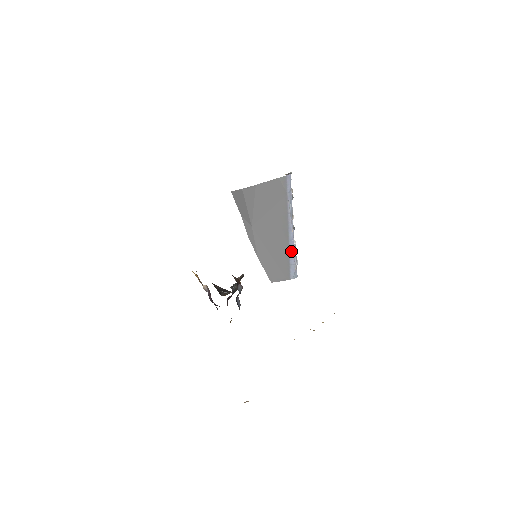
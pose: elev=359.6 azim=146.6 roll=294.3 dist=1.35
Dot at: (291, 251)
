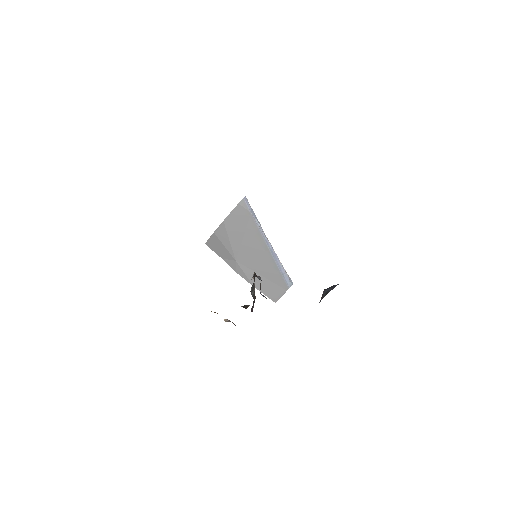
Dot at: (277, 262)
